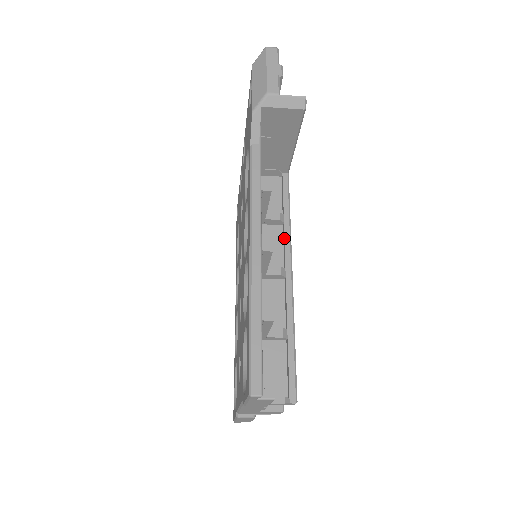
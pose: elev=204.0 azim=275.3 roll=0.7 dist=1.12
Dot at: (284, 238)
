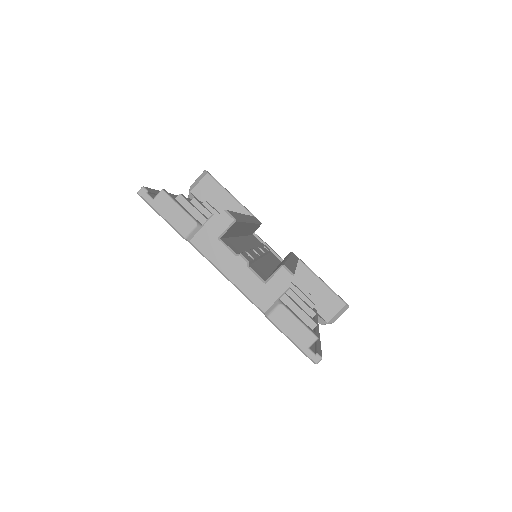
Dot at: occluded
